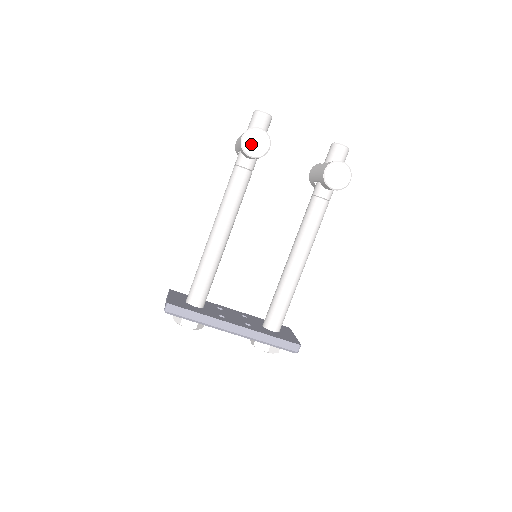
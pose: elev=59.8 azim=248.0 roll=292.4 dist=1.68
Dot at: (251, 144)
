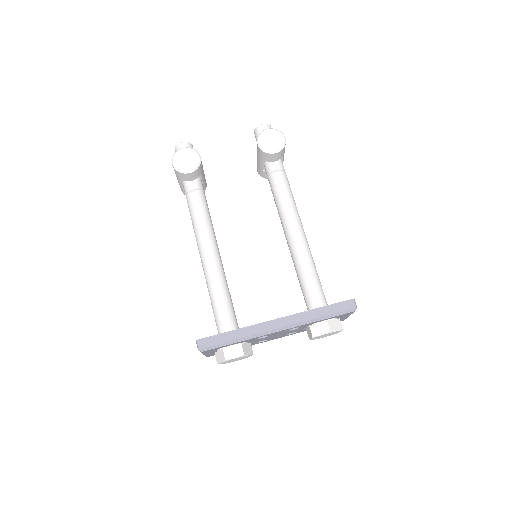
Dot at: (183, 163)
